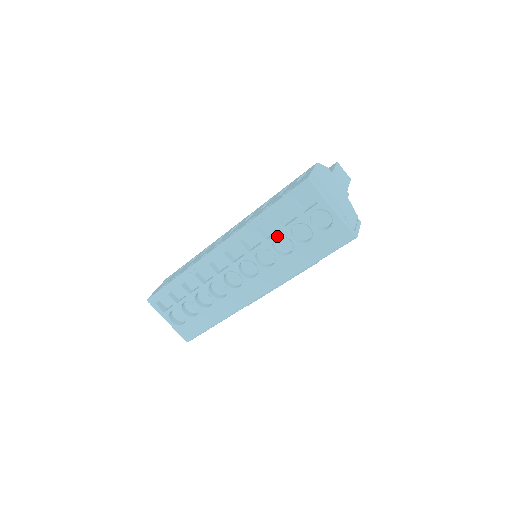
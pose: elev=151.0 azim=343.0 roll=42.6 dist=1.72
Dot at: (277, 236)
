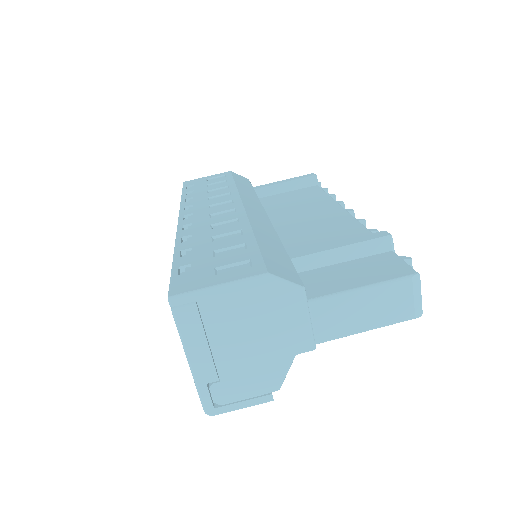
Dot at: occluded
